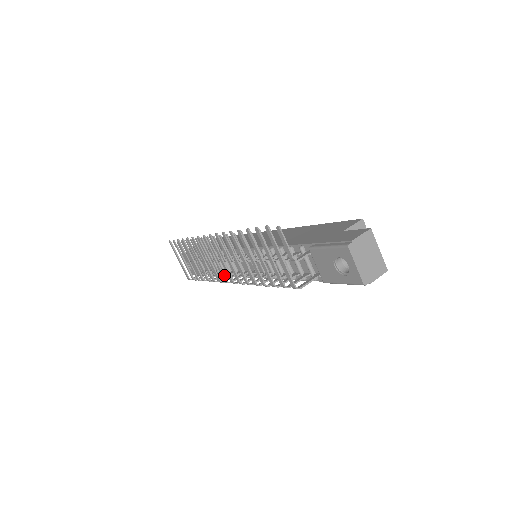
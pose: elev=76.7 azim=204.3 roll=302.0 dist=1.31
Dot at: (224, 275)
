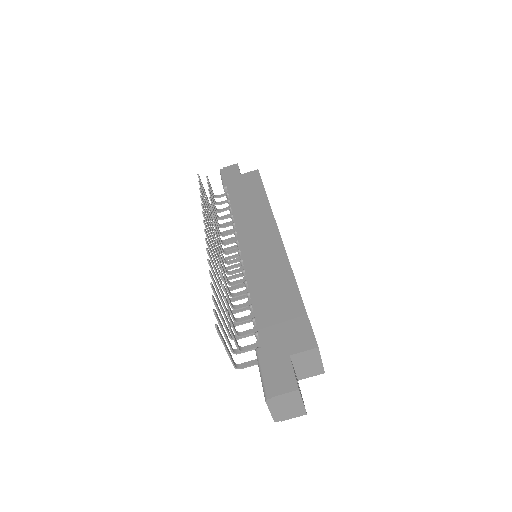
Dot at: occluded
